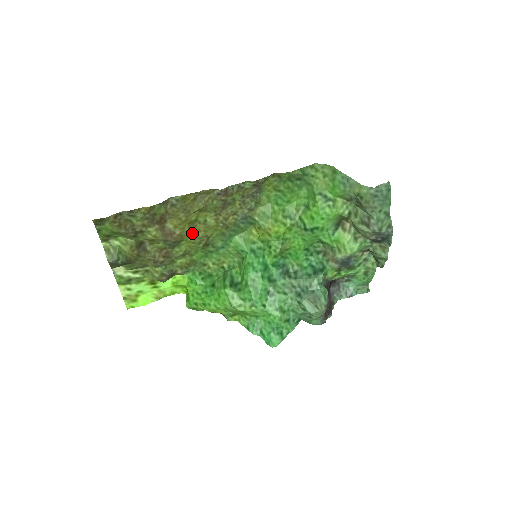
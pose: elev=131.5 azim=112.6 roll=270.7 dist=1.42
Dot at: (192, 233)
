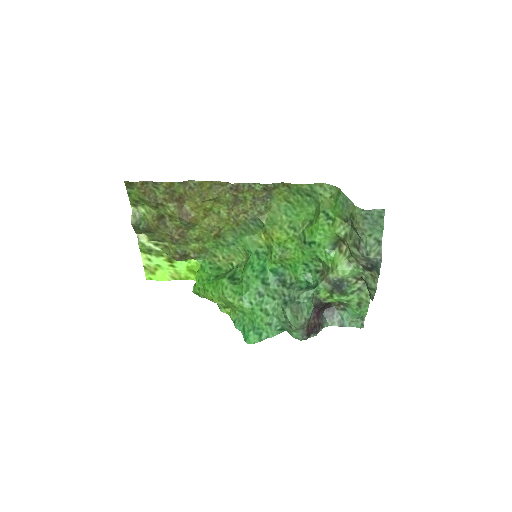
Dot at: (206, 220)
